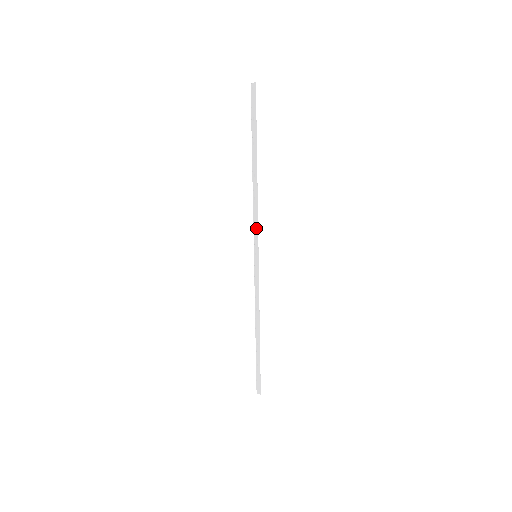
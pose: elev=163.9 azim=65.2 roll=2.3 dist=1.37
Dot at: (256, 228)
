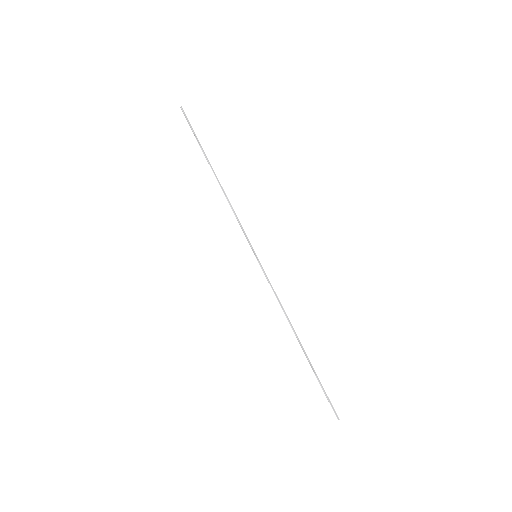
Dot at: (242, 228)
